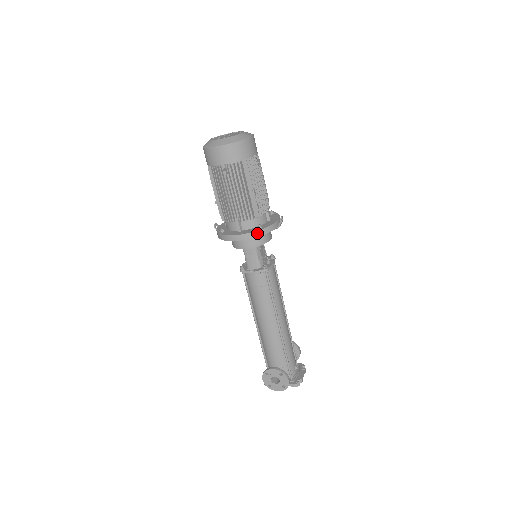
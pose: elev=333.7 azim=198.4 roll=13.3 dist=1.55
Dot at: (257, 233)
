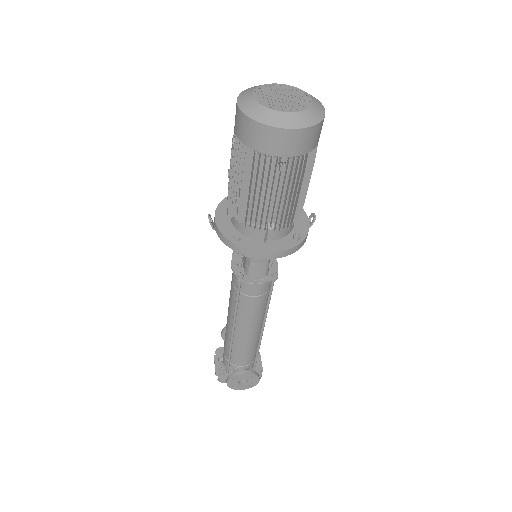
Dot at: (296, 248)
